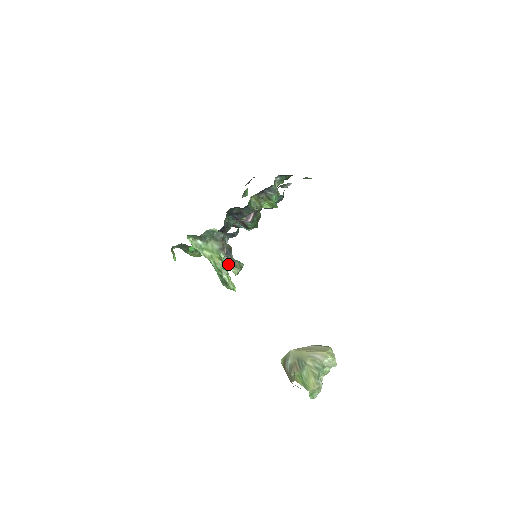
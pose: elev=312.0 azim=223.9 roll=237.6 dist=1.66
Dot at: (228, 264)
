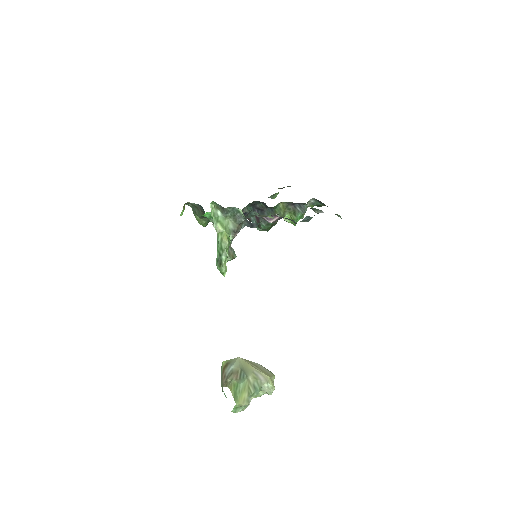
Dot at: occluded
